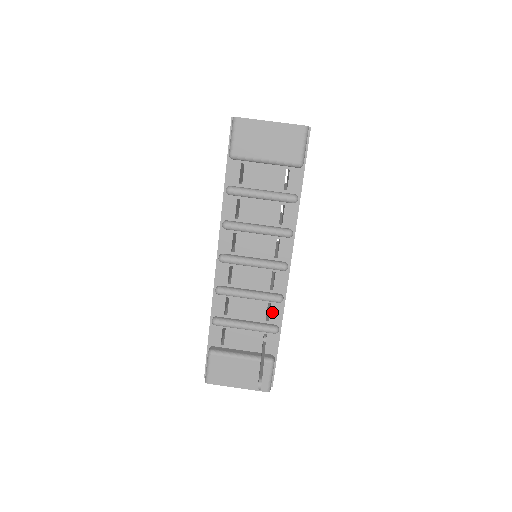
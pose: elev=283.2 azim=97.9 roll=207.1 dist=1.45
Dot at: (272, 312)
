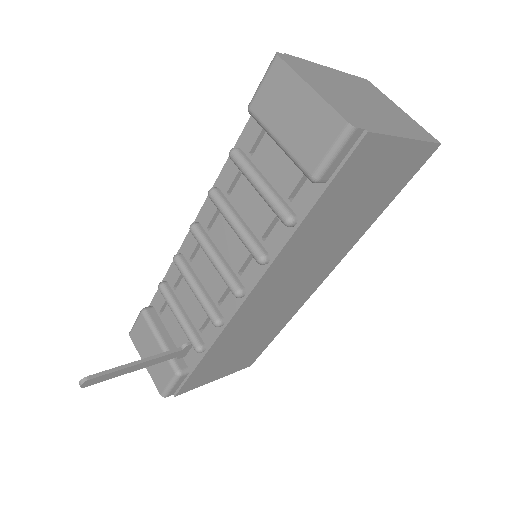
Dot at: (208, 328)
